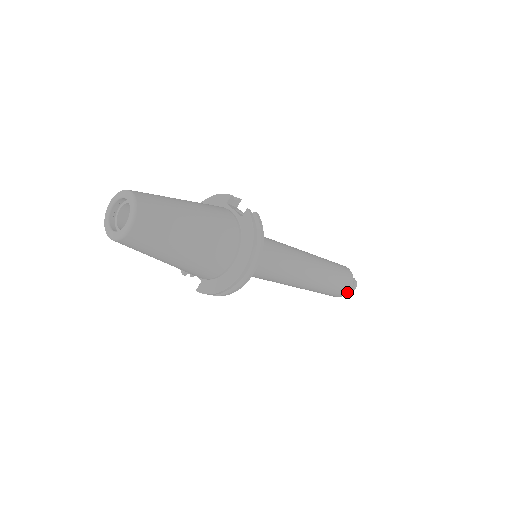
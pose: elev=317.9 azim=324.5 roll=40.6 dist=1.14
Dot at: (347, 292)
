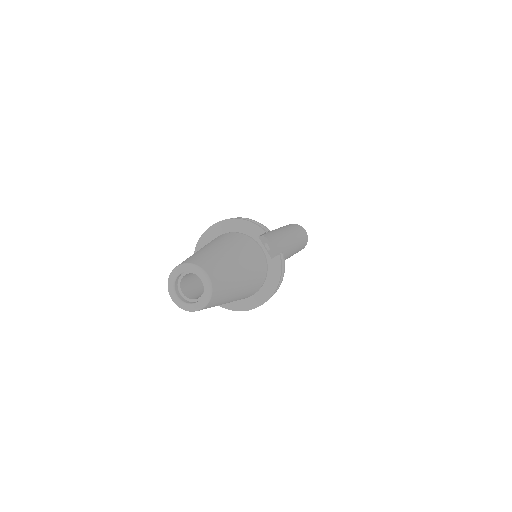
Dot at: occluded
